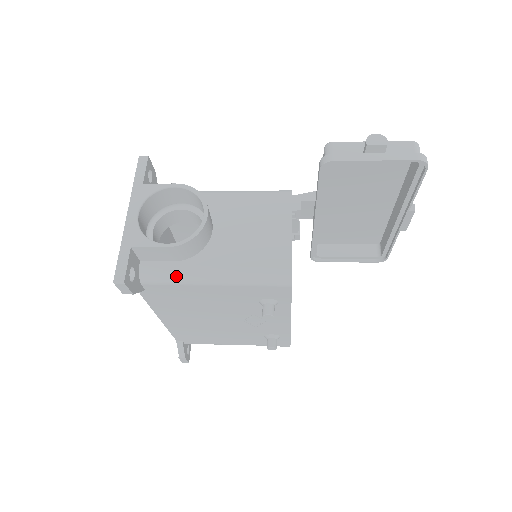
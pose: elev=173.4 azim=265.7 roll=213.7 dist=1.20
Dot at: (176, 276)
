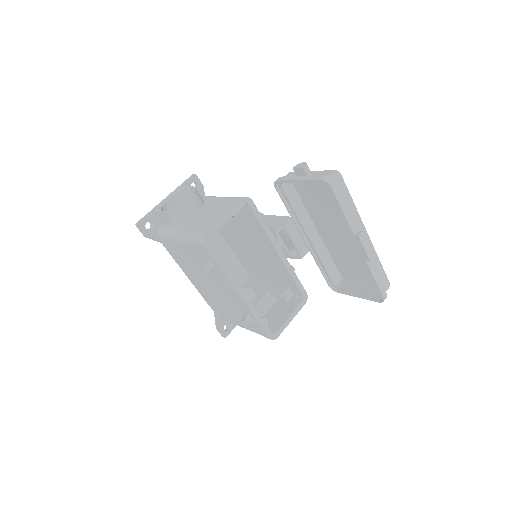
Dot at: (168, 233)
